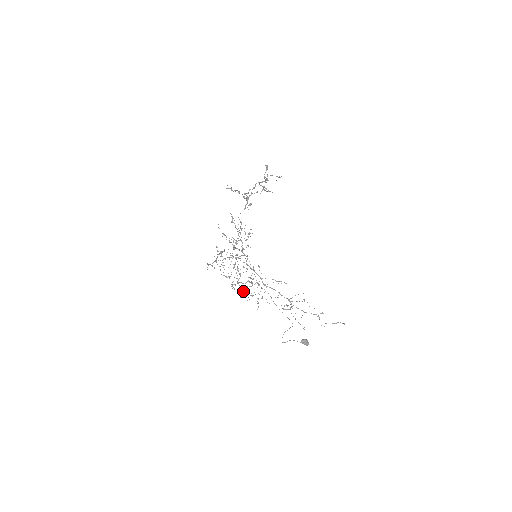
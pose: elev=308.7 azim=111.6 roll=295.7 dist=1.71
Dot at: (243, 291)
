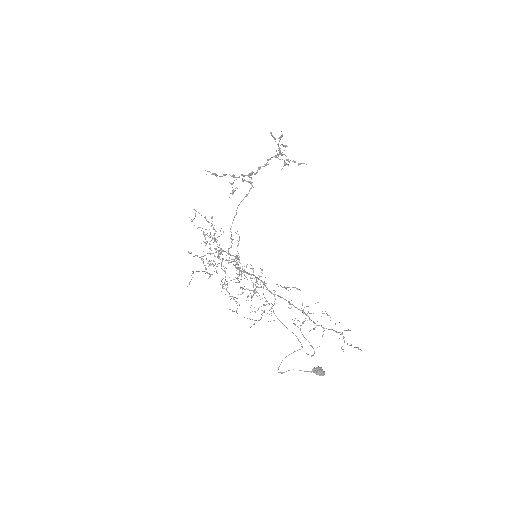
Dot at: occluded
